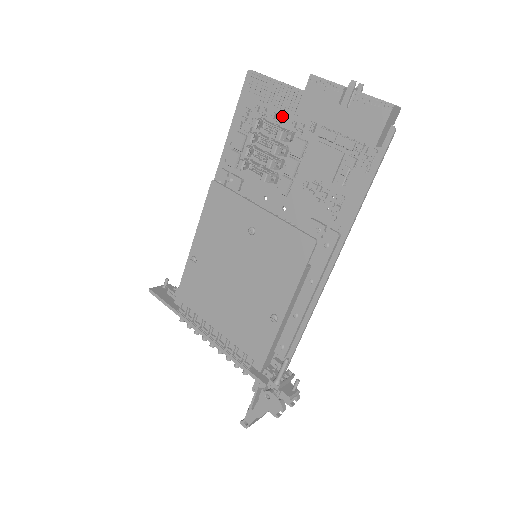
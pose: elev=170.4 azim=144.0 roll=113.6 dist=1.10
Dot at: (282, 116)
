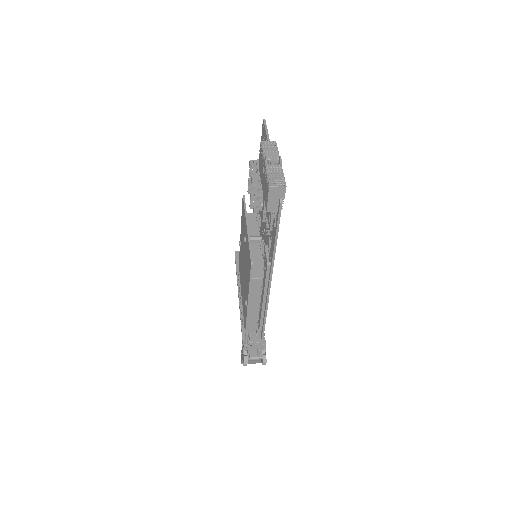
Dot at: occluded
